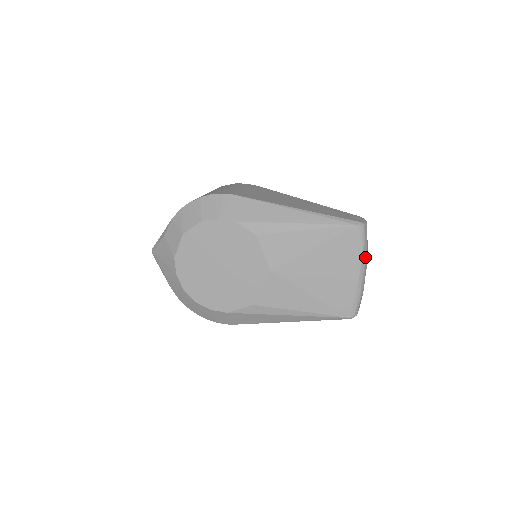
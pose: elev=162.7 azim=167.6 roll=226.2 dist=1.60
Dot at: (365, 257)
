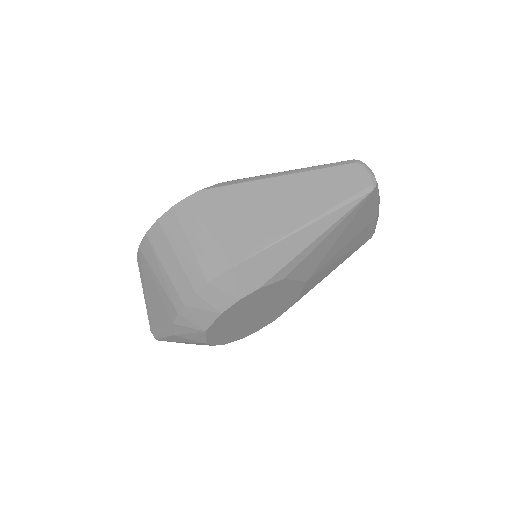
Dot at: (379, 198)
